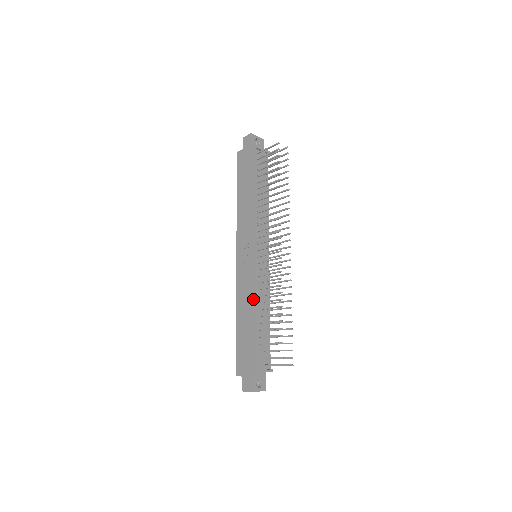
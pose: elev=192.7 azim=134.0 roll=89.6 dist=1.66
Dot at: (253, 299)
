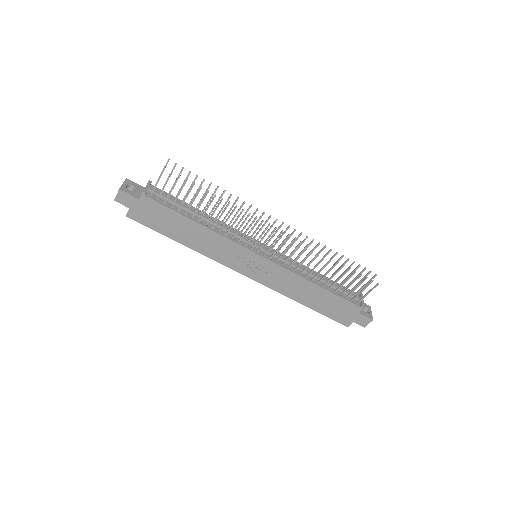
Dot at: (301, 280)
